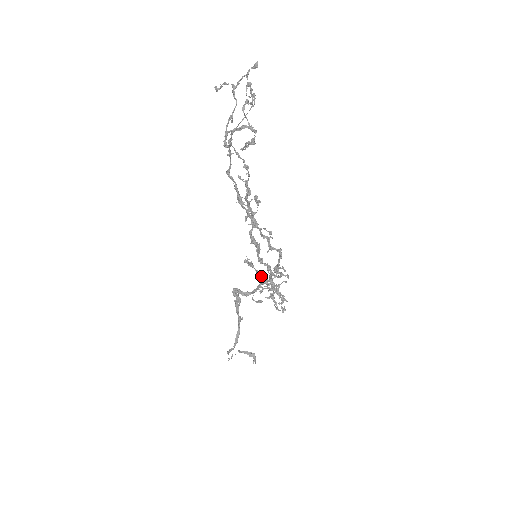
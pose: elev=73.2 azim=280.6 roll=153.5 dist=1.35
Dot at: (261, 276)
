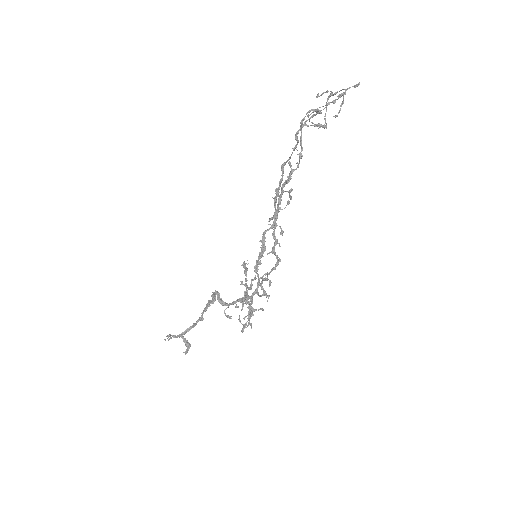
Dot at: (246, 290)
